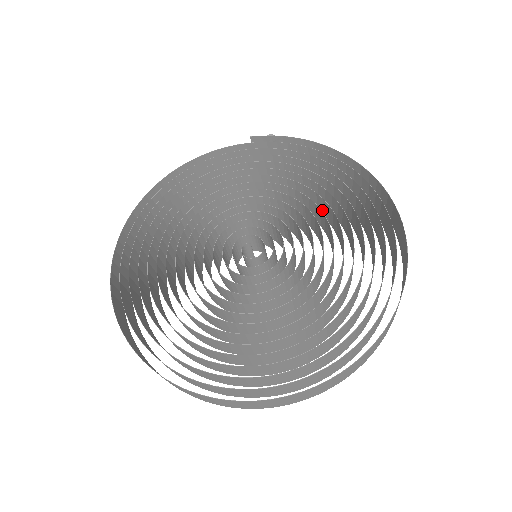
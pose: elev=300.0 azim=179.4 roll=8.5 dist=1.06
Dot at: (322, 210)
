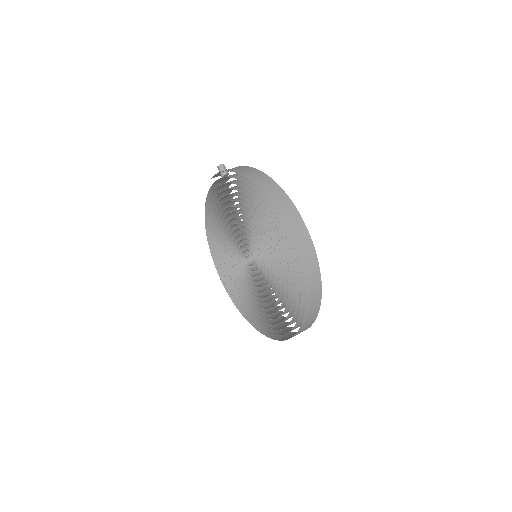
Dot at: occluded
